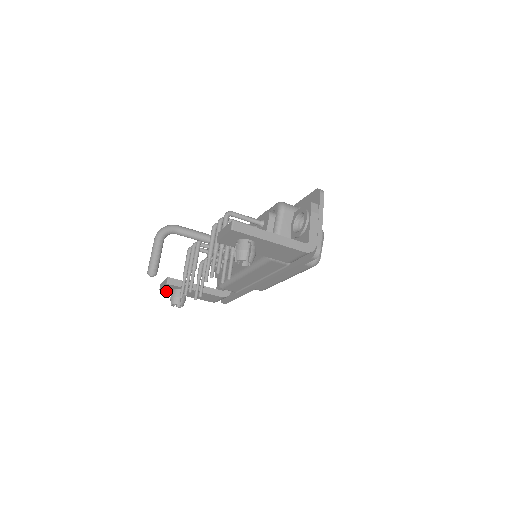
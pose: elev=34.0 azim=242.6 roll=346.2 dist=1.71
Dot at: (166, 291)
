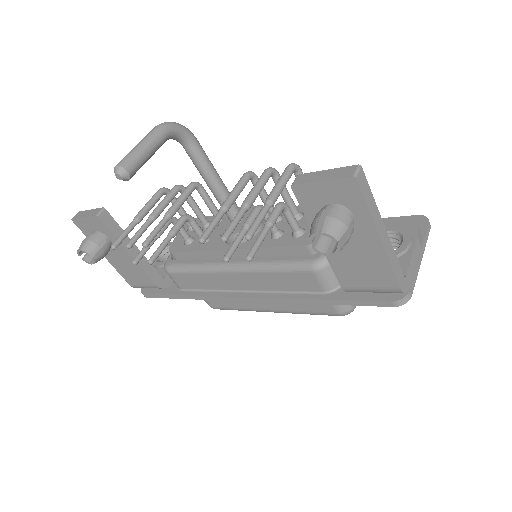
Dot at: (79, 227)
